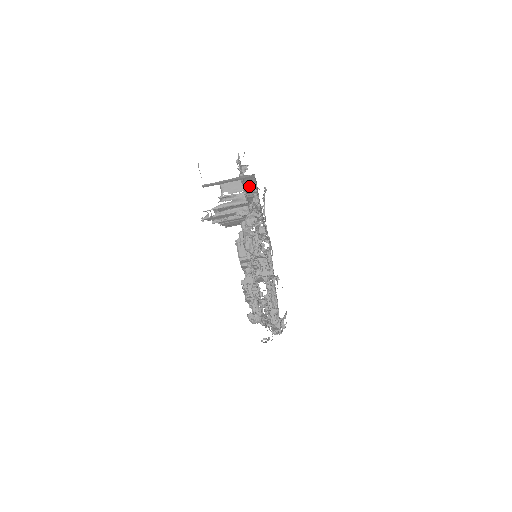
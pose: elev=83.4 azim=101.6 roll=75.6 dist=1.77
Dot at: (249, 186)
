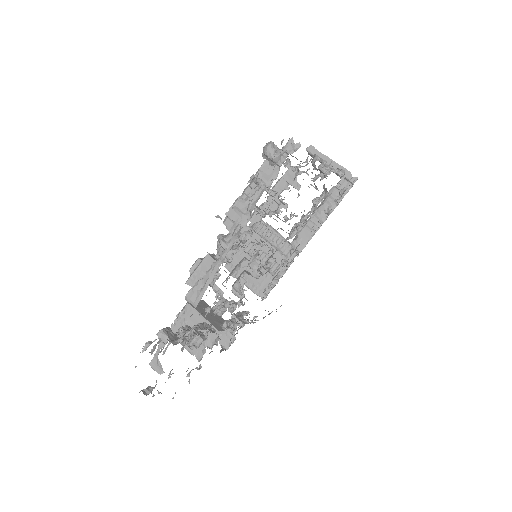
Dot at: (329, 202)
